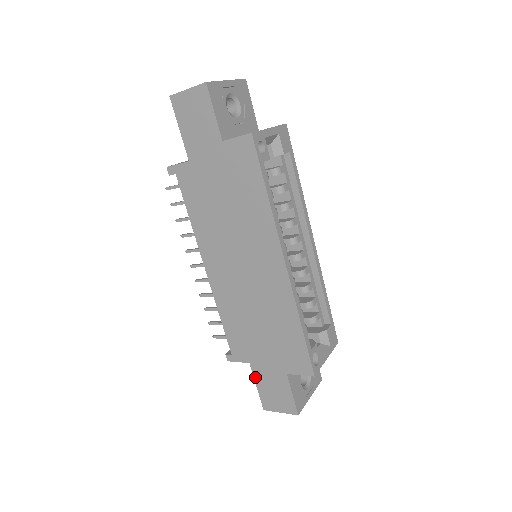
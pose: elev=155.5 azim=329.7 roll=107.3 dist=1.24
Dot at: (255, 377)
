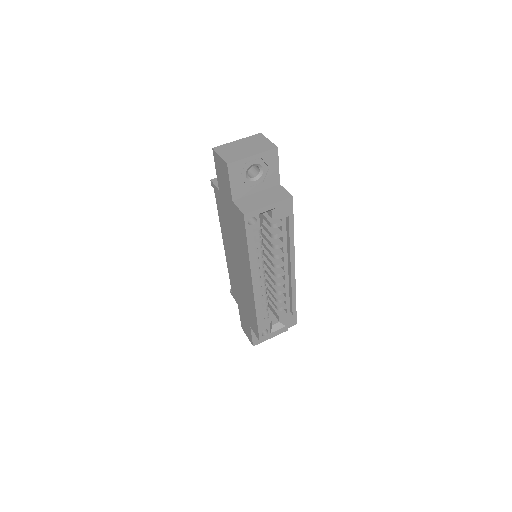
Dot at: (239, 312)
